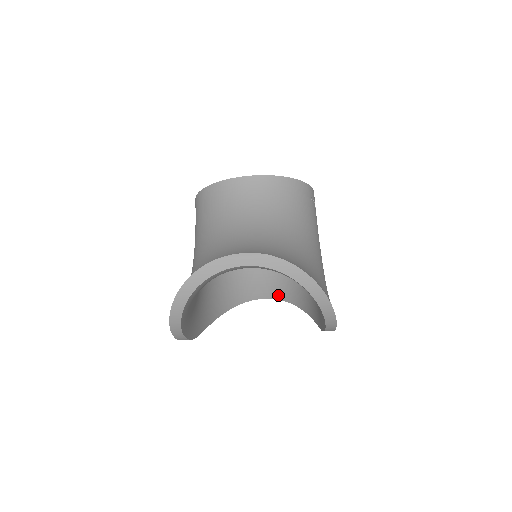
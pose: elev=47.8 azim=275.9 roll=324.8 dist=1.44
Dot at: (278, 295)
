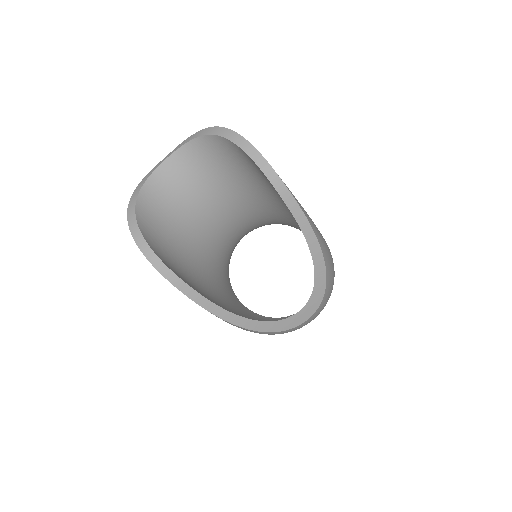
Dot at: (312, 297)
